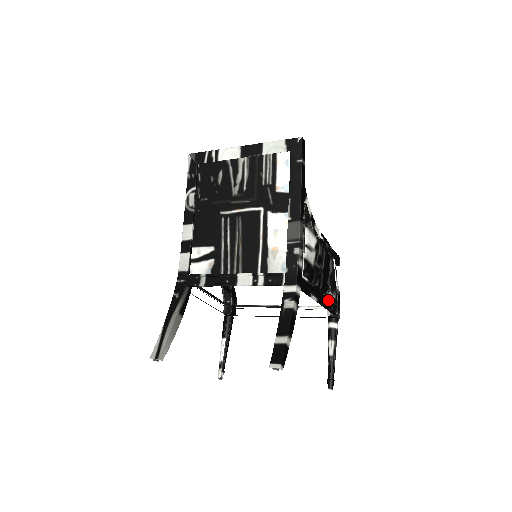
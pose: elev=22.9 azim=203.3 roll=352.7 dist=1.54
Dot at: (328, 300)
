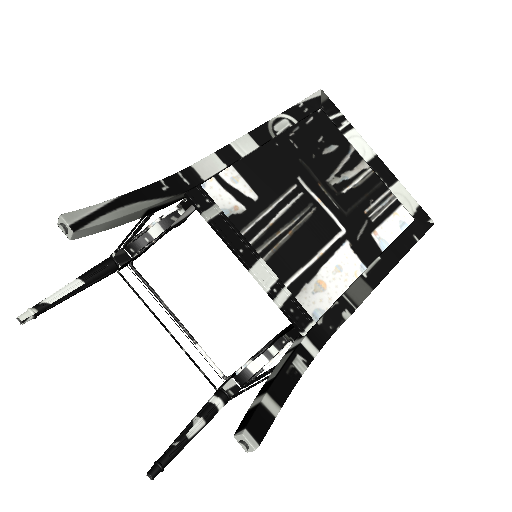
Dot at: (257, 379)
